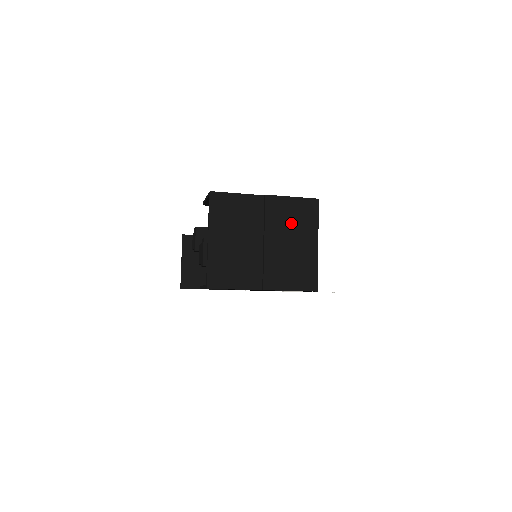
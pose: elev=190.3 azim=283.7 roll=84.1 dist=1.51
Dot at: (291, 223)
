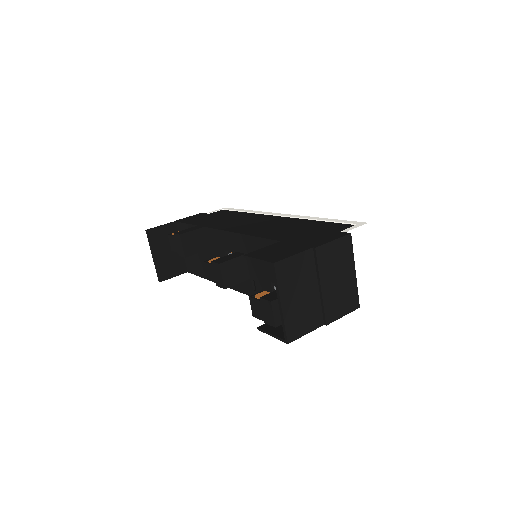
Dot at: (336, 263)
